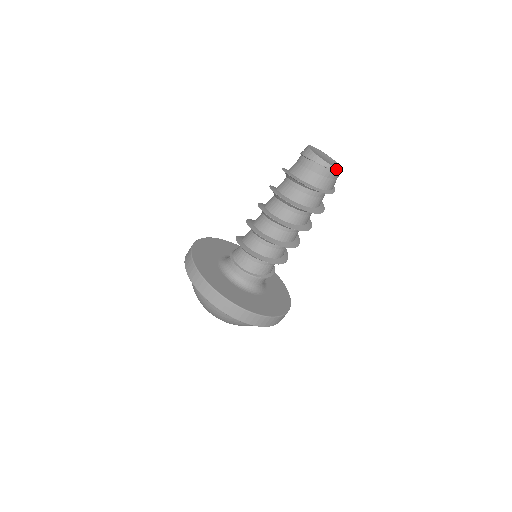
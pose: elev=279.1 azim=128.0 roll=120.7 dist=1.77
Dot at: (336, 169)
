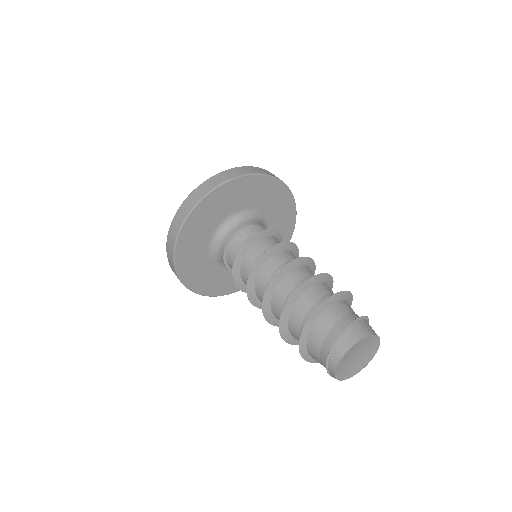
Dot at: (343, 379)
